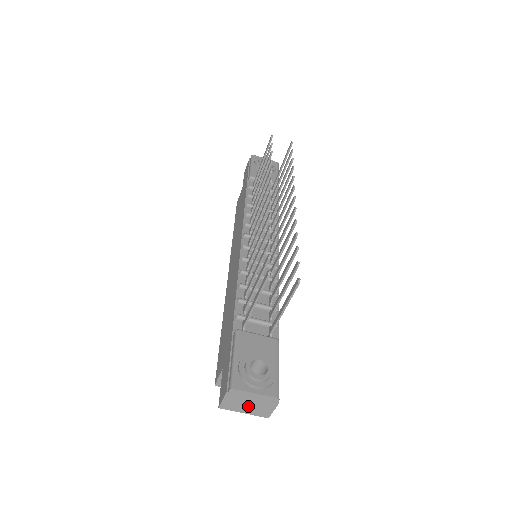
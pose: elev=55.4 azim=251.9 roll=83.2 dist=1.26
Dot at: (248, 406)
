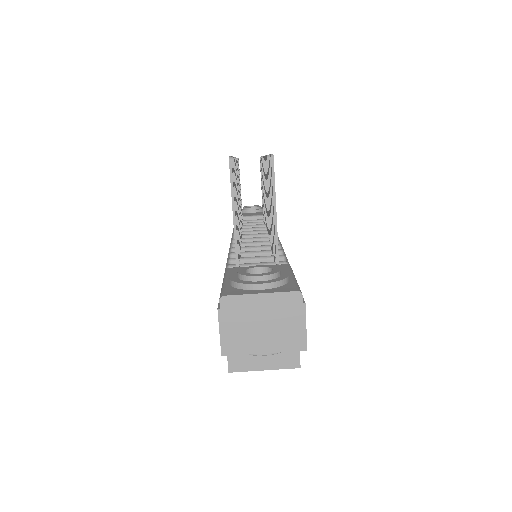
Dot at: (263, 332)
